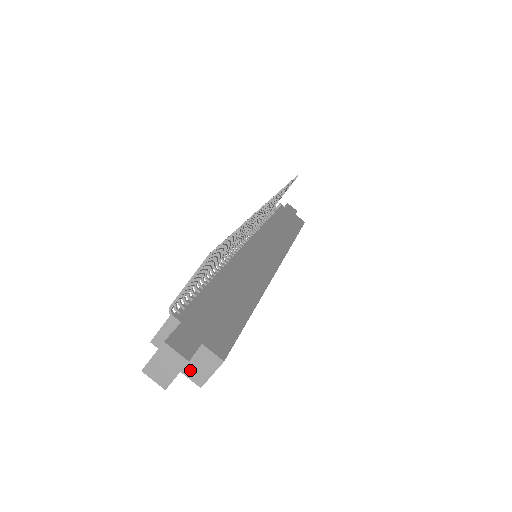
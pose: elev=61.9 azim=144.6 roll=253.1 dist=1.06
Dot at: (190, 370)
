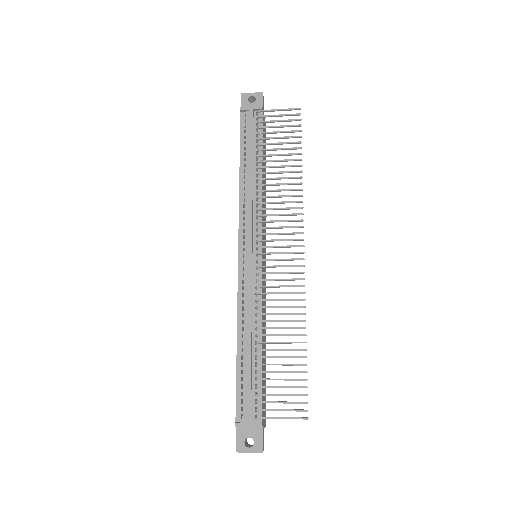
Dot at: occluded
